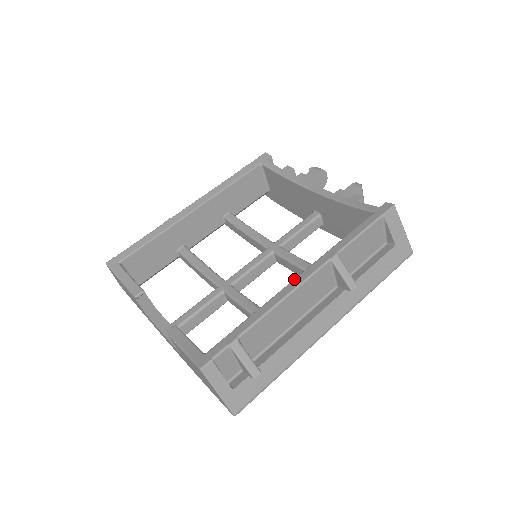
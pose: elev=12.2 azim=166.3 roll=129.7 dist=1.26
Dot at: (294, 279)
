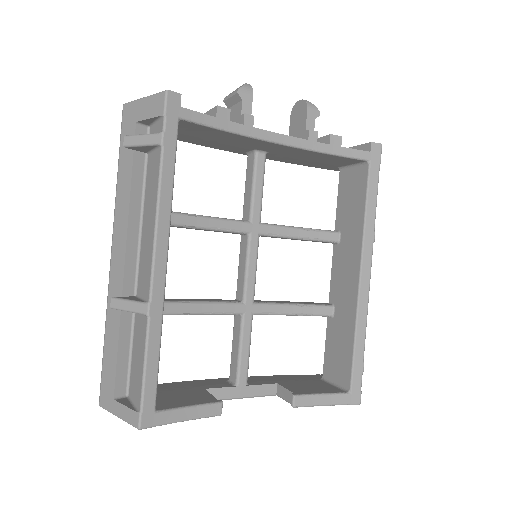
Dot at: (361, 281)
